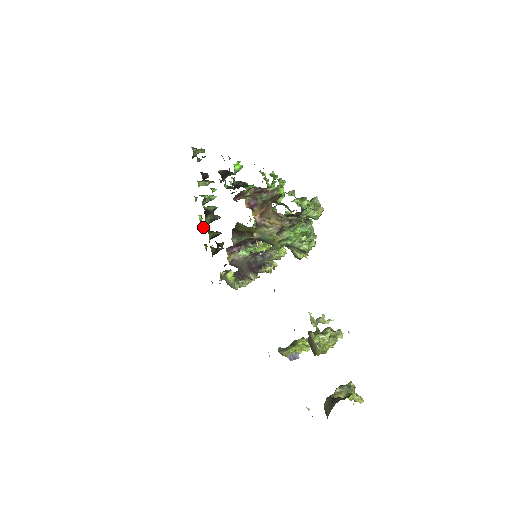
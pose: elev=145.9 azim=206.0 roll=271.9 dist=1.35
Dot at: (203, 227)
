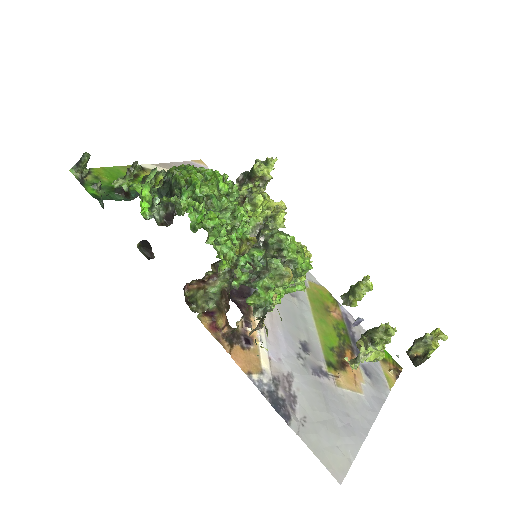
Dot at: occluded
